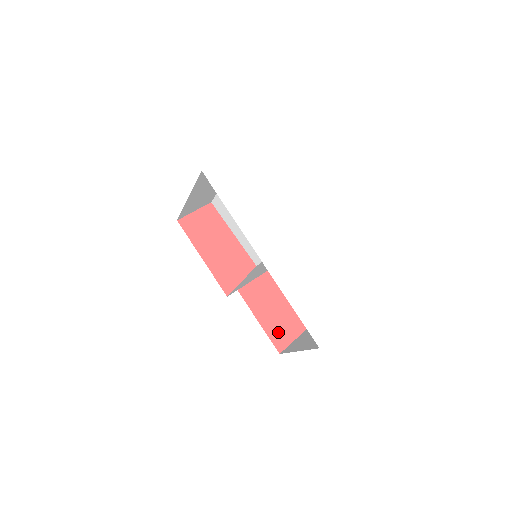
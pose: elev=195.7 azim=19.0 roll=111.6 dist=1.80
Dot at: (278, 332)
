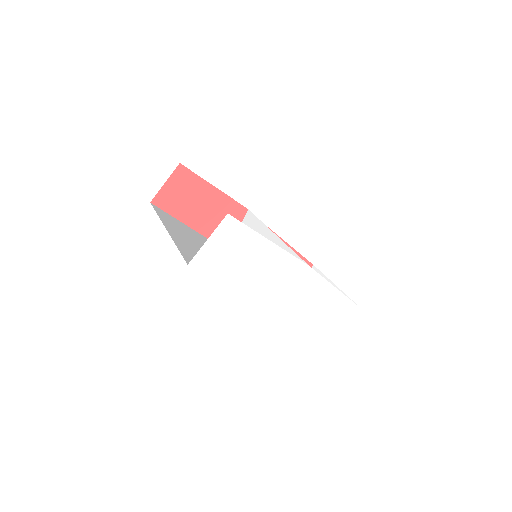
Dot at: occluded
